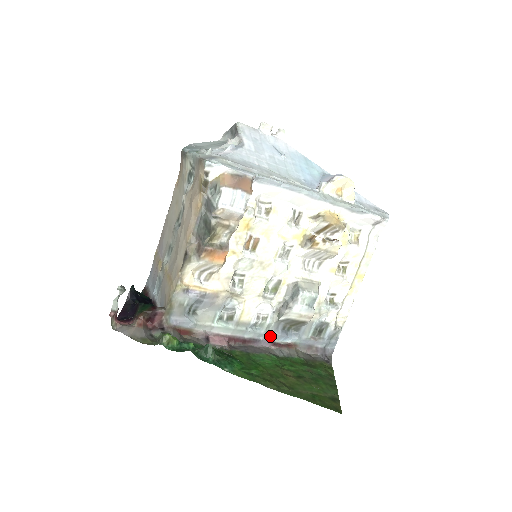
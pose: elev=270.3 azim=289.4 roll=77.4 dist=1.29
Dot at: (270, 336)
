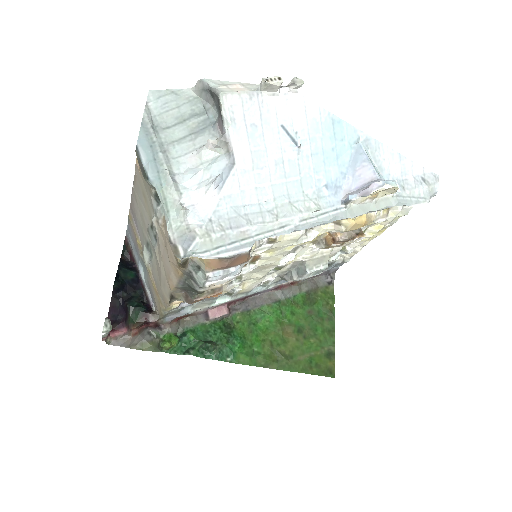
Dot at: (272, 287)
